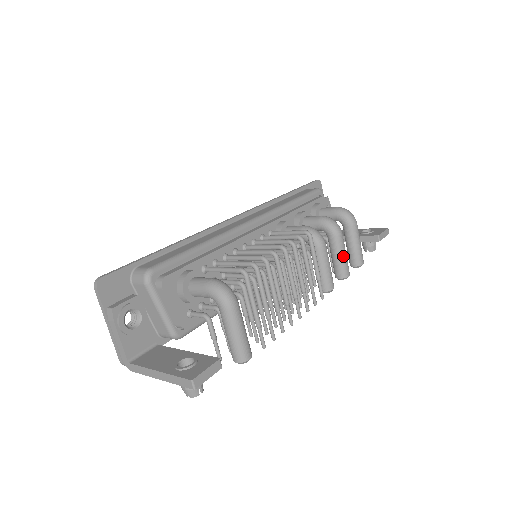
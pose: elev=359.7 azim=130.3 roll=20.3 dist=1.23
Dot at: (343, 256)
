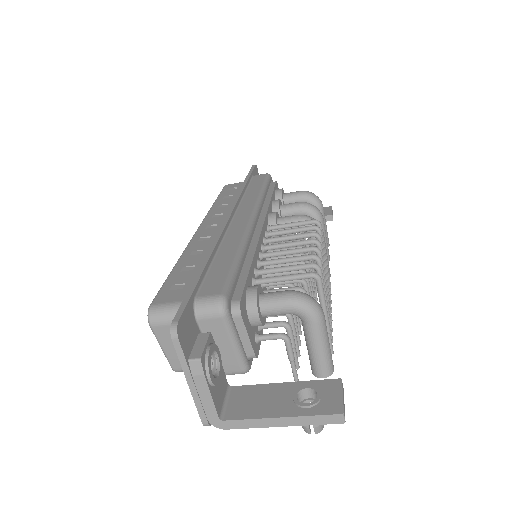
Dot at: (326, 240)
